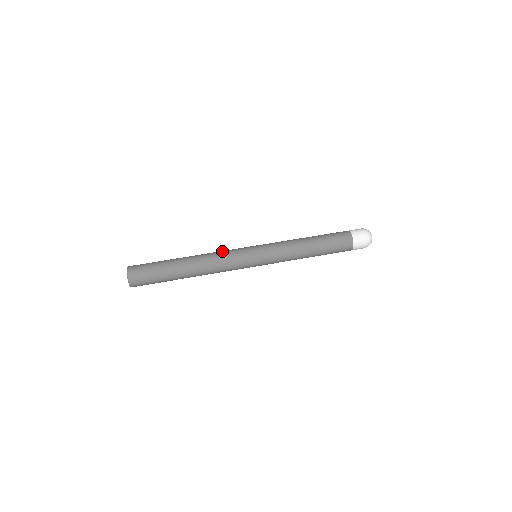
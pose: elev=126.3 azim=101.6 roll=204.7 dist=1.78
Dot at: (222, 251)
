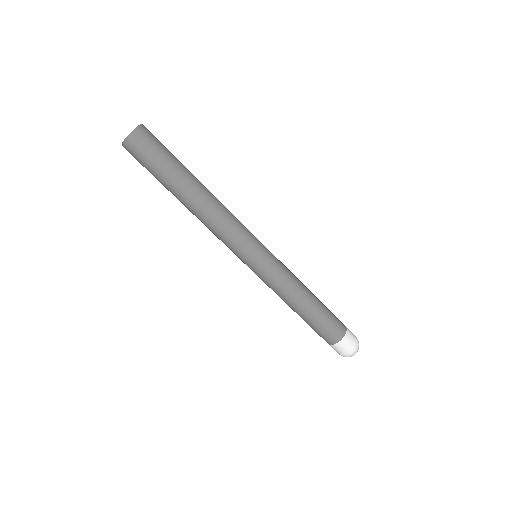
Dot at: (236, 218)
